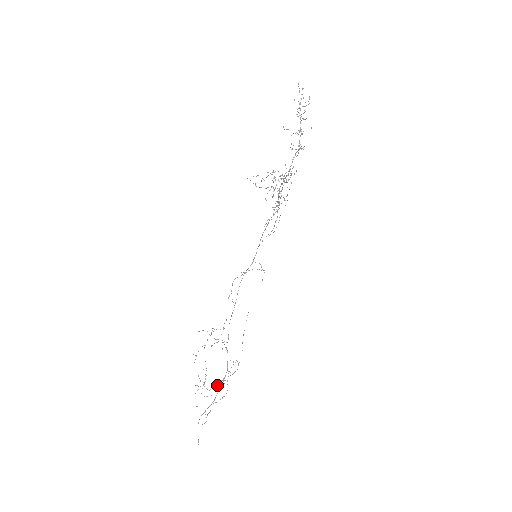
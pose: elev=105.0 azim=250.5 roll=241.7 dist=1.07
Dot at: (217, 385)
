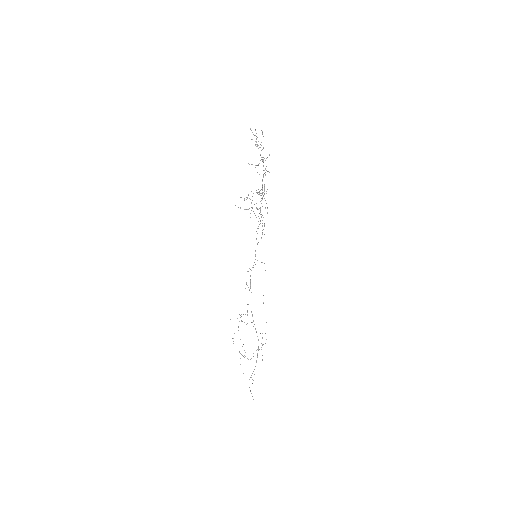
Dot at: occluded
